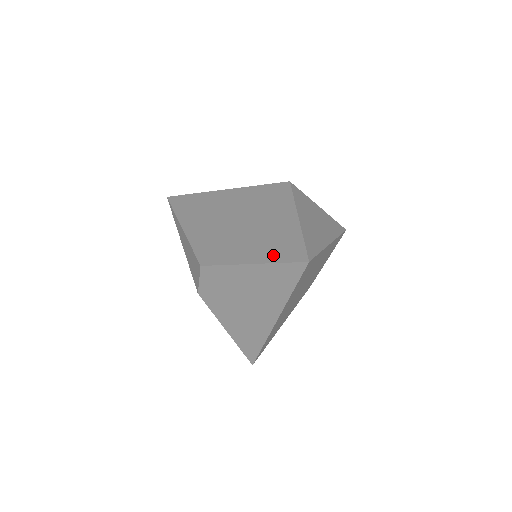
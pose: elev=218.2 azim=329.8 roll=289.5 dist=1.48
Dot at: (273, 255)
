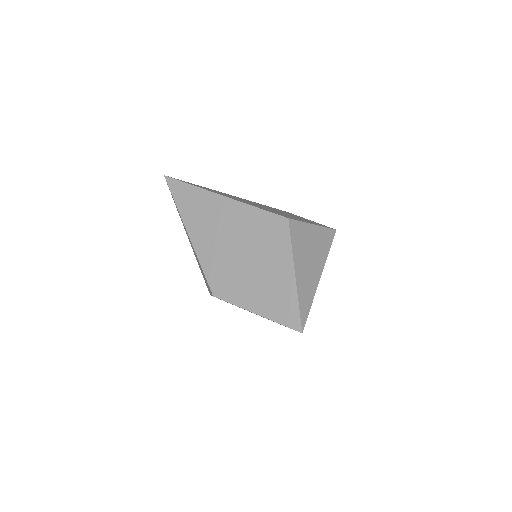
Dot at: (274, 313)
